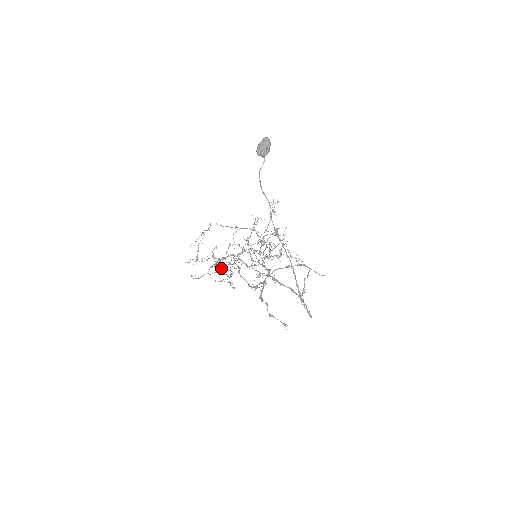
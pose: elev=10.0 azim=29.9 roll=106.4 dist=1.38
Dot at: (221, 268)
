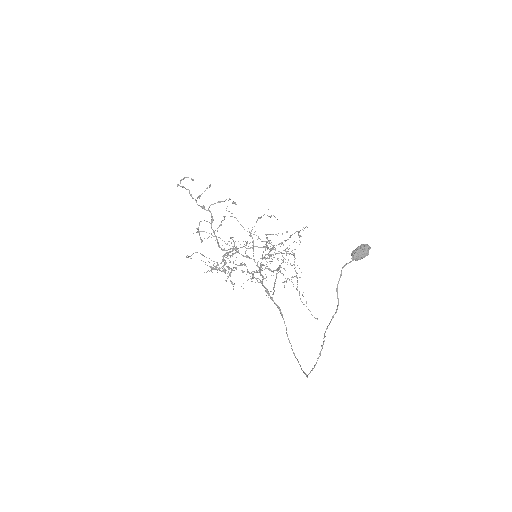
Dot at: occluded
